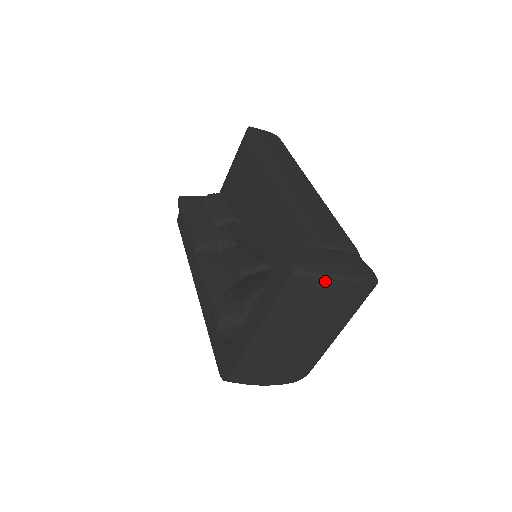
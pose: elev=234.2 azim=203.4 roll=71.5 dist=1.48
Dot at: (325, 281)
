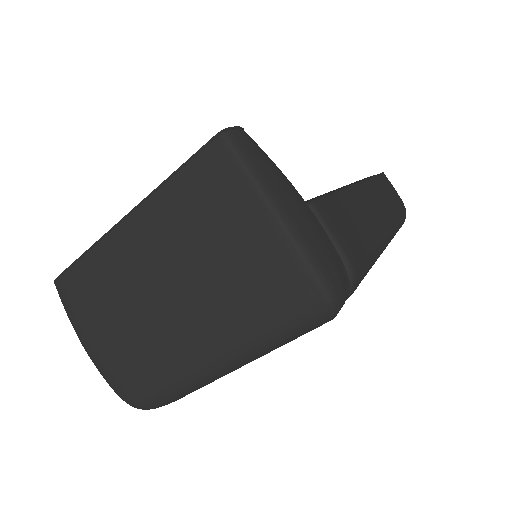
Dot at: (252, 193)
